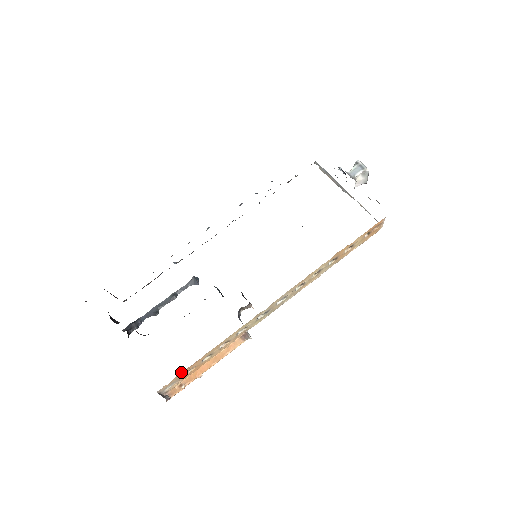
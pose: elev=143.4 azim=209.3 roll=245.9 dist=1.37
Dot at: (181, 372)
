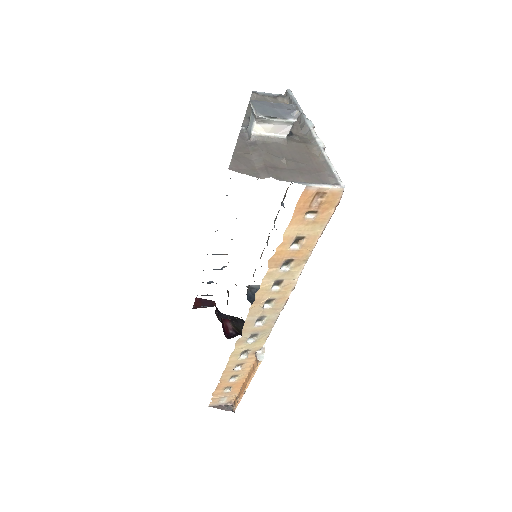
Dot at: (213, 393)
